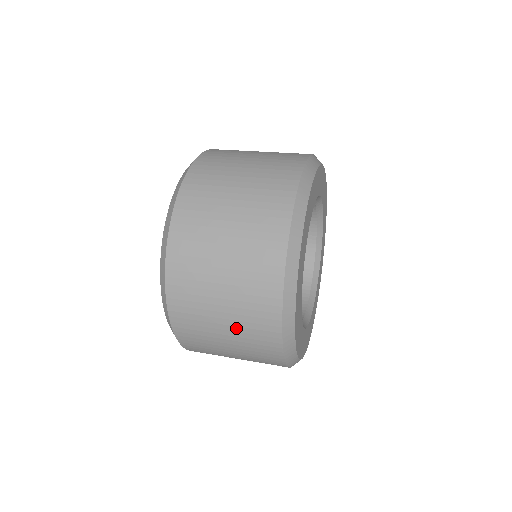
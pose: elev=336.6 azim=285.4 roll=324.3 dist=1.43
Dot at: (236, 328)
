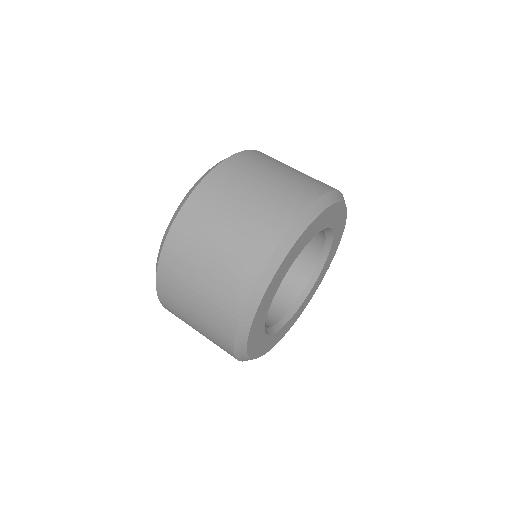
Dot at: occluded
